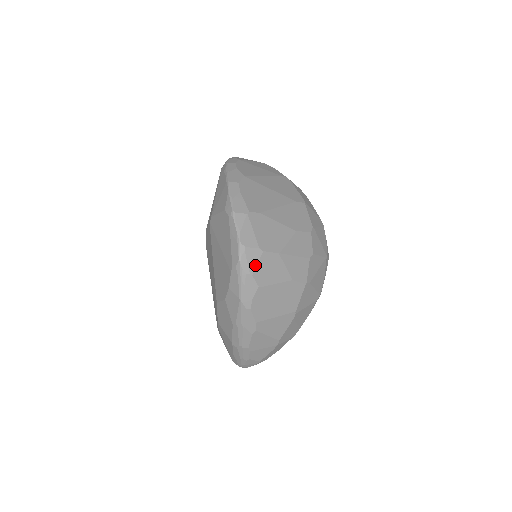
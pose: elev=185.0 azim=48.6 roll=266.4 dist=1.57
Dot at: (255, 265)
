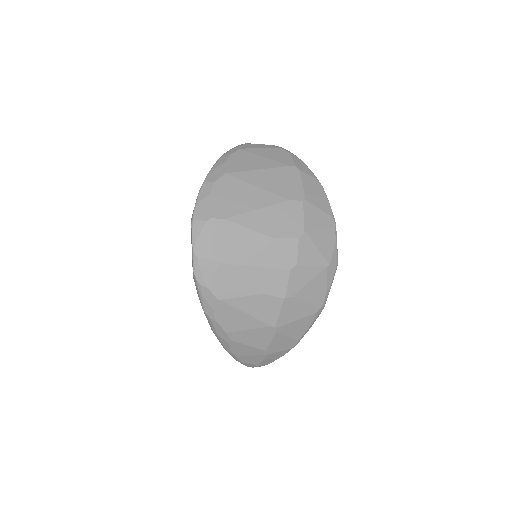
Dot at: (211, 277)
